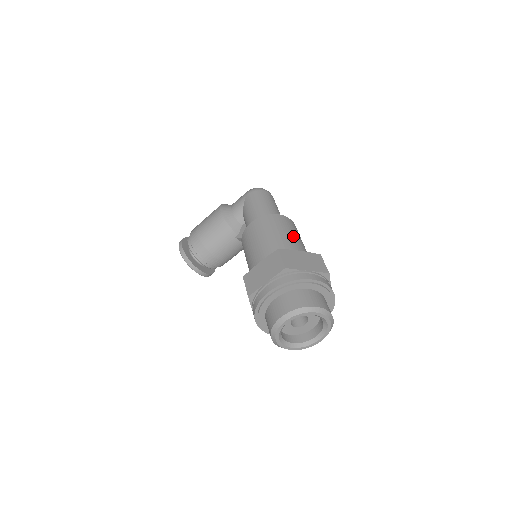
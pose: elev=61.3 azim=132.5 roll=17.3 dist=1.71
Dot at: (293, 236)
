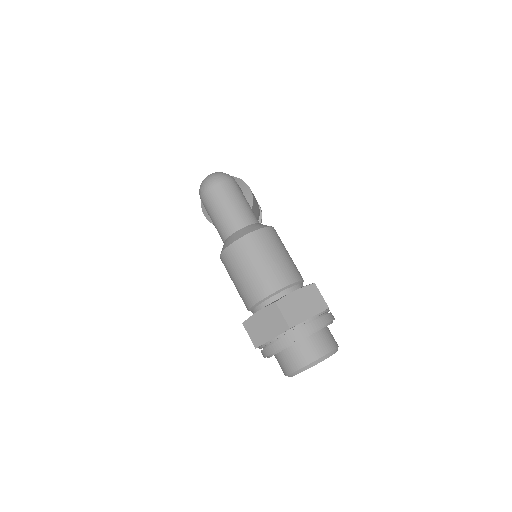
Dot at: (250, 275)
